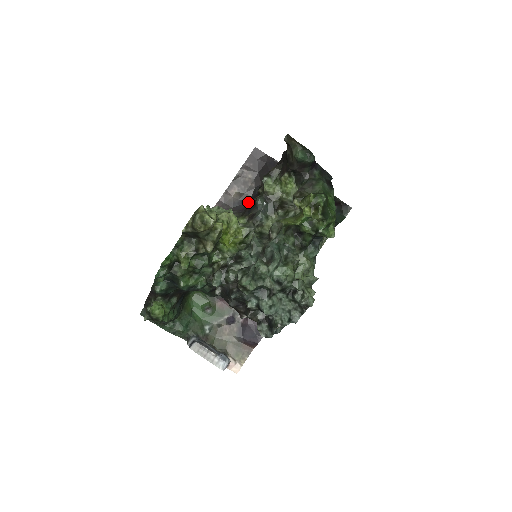
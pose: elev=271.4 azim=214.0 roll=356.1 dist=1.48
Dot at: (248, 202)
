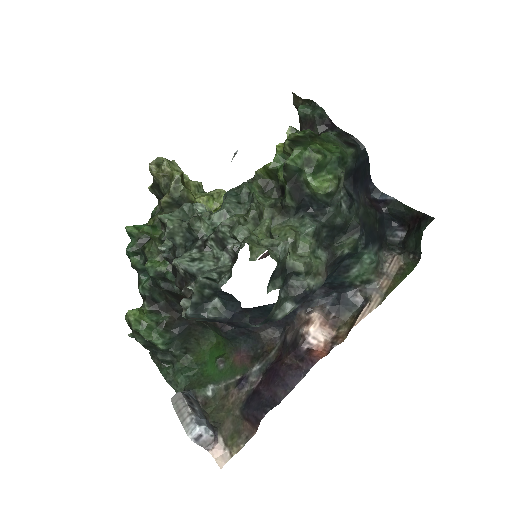
Dot at: occluded
